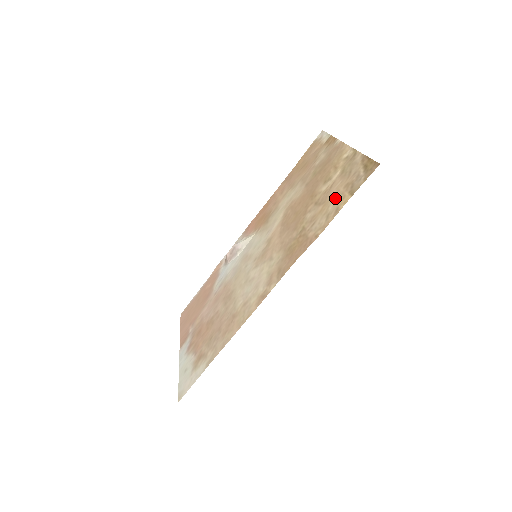
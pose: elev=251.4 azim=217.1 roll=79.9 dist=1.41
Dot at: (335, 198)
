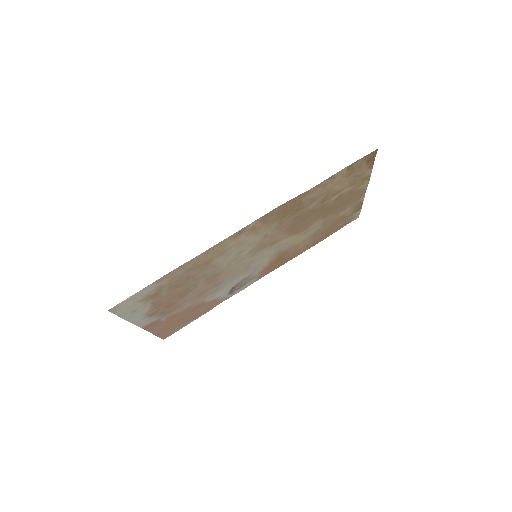
Dot at: (336, 183)
